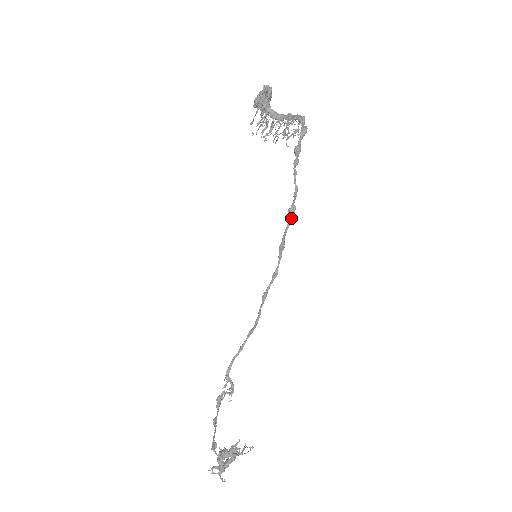
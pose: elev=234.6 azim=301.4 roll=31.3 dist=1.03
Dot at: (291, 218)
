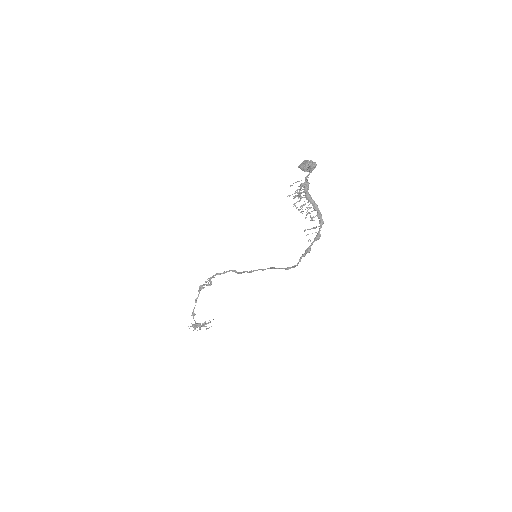
Dot at: (286, 269)
